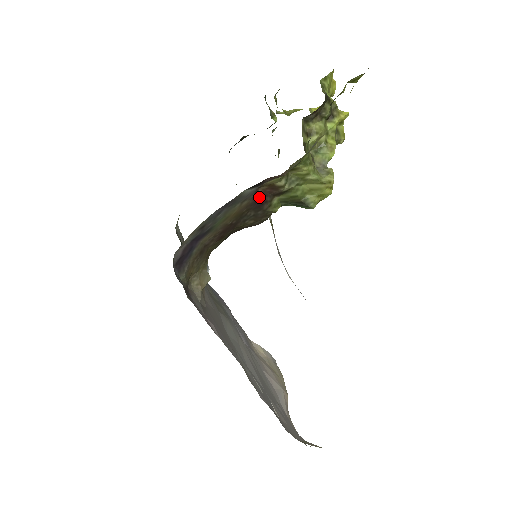
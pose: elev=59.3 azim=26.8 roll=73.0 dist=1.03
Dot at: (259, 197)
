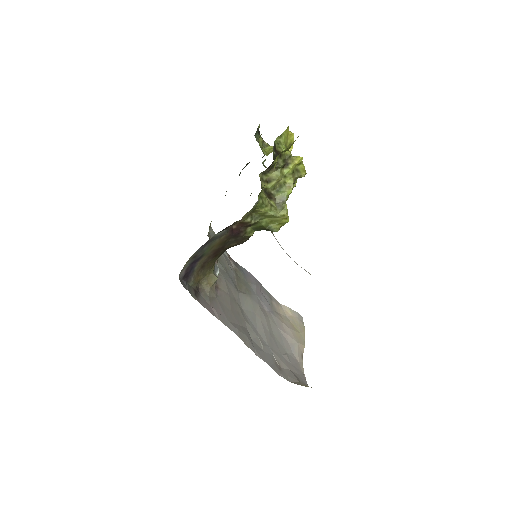
Dot at: (235, 230)
